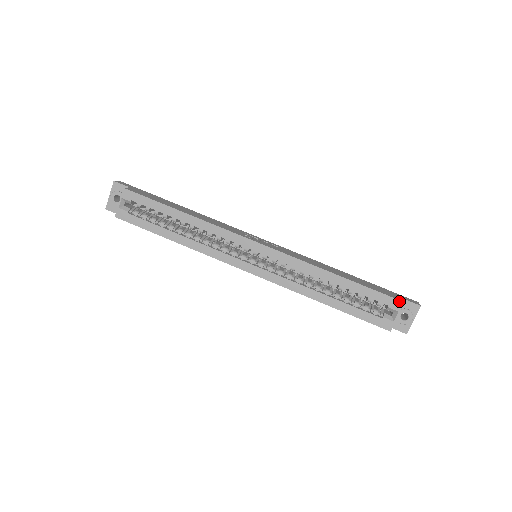
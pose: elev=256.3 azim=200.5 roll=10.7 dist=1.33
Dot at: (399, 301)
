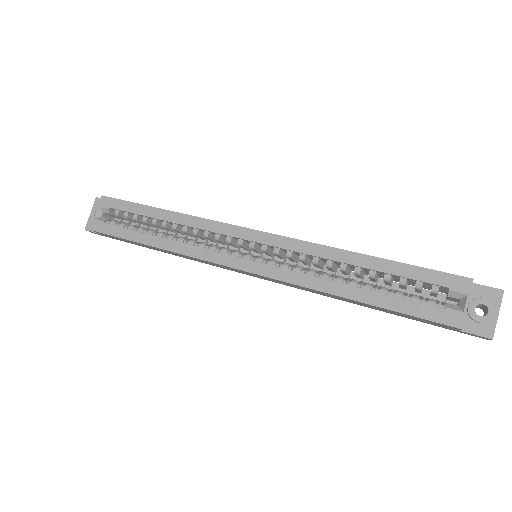
Dot at: (465, 278)
